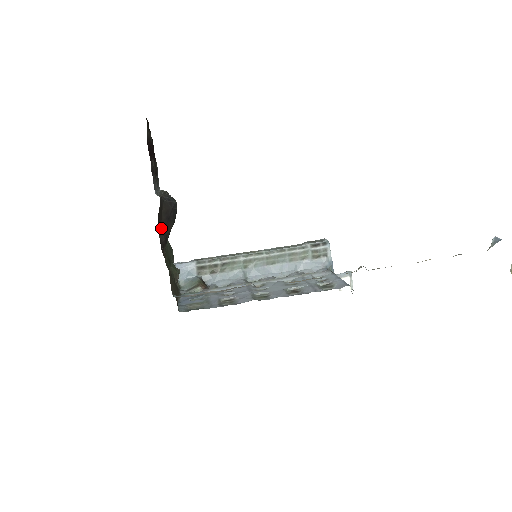
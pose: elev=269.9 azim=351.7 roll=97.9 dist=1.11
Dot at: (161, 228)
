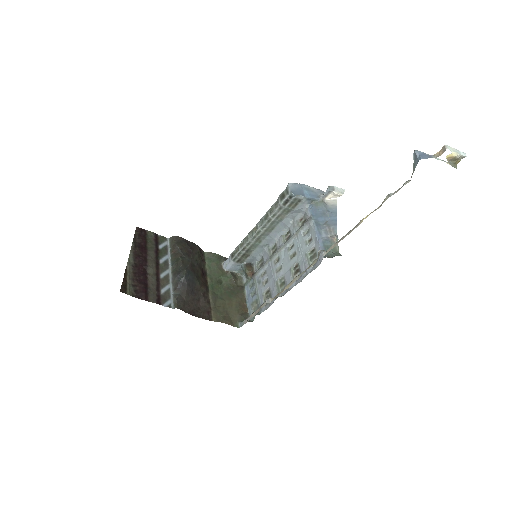
Dot at: (196, 302)
